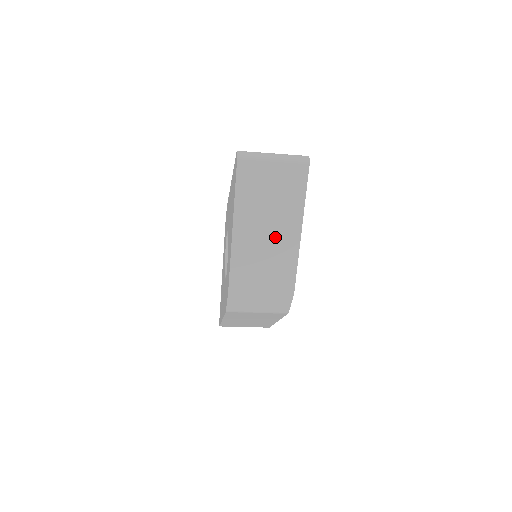
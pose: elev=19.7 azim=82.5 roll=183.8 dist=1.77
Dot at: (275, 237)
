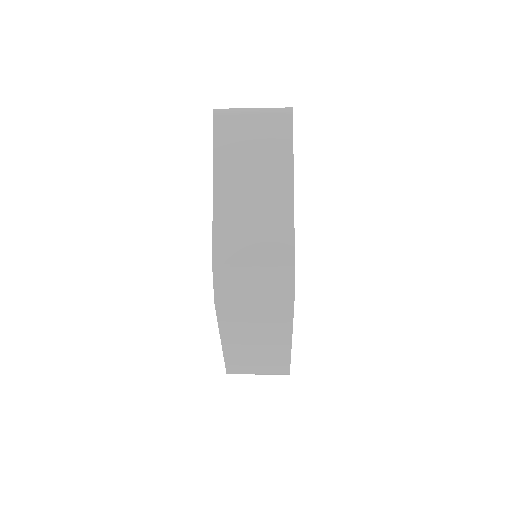
Dot at: (263, 196)
